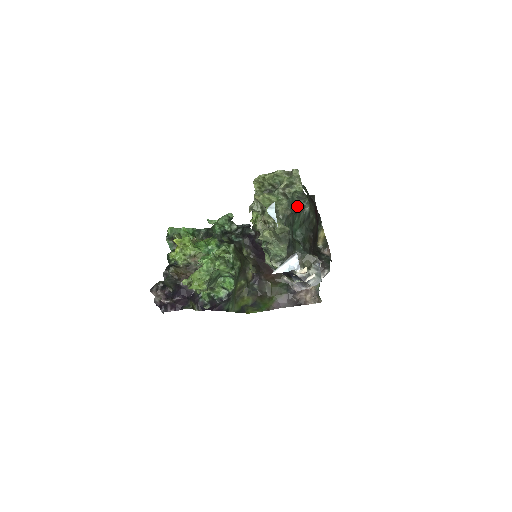
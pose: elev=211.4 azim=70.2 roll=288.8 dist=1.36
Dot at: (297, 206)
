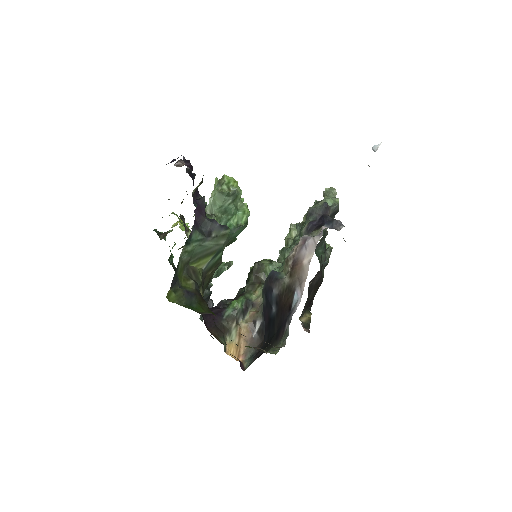
Dot at: occluded
